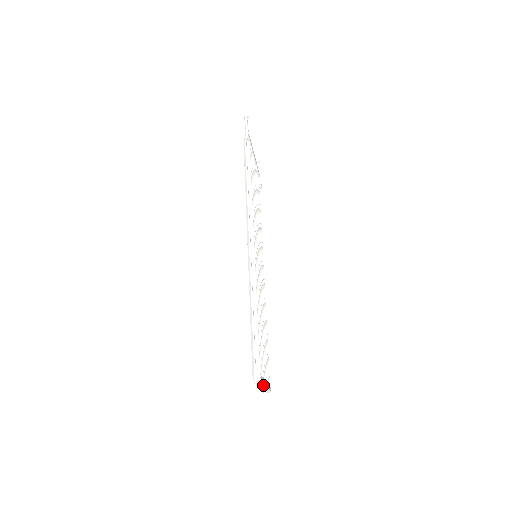
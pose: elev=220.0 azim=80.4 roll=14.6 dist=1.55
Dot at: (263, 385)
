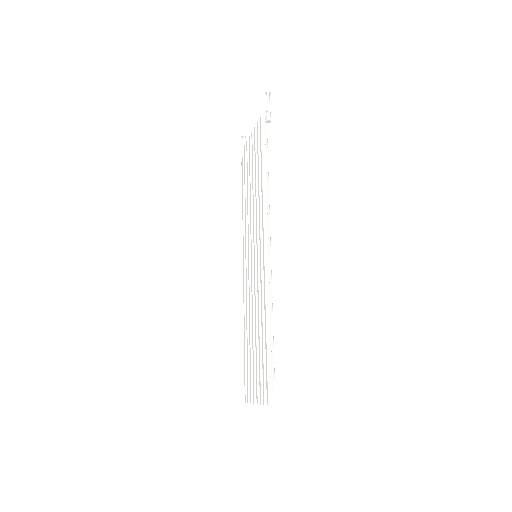
Dot at: occluded
